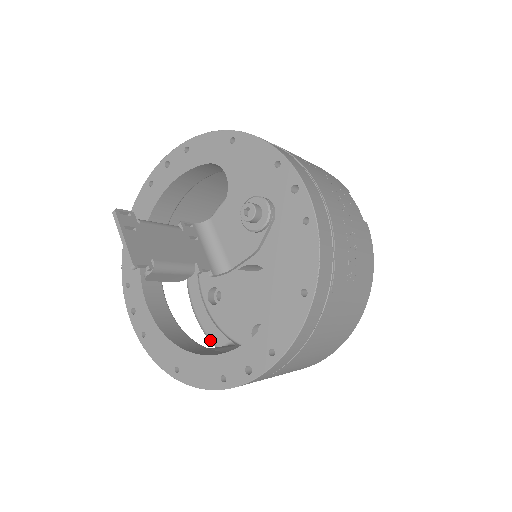
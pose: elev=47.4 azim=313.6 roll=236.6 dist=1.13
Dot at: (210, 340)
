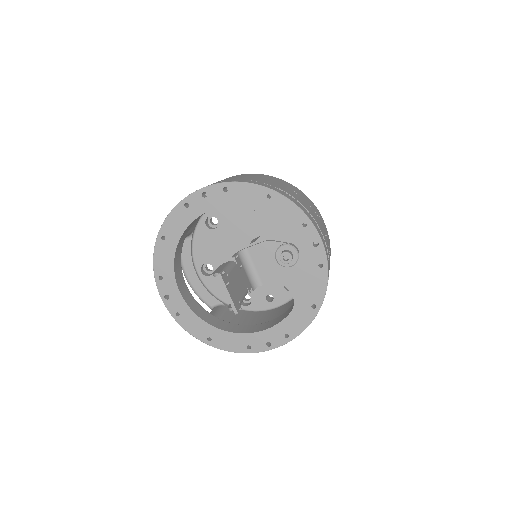
Dot at: (201, 299)
